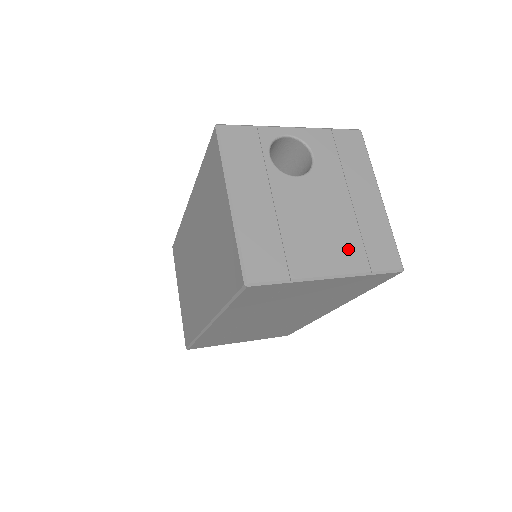
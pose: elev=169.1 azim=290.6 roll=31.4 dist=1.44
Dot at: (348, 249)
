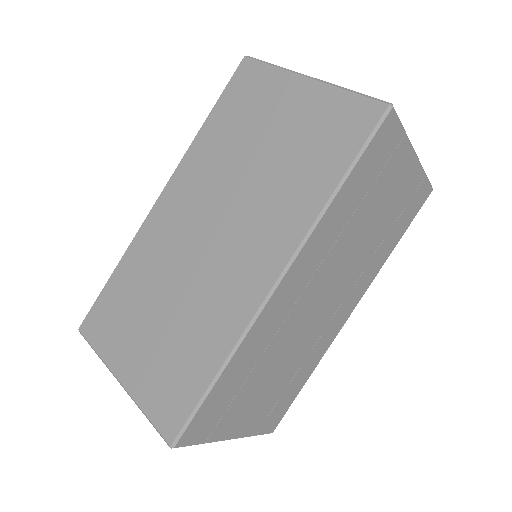
Dot at: occluded
